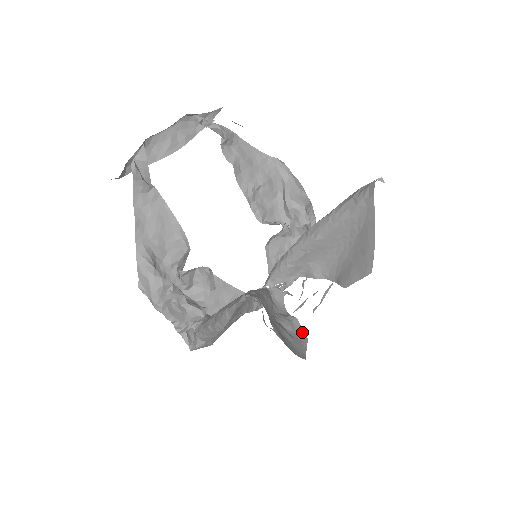
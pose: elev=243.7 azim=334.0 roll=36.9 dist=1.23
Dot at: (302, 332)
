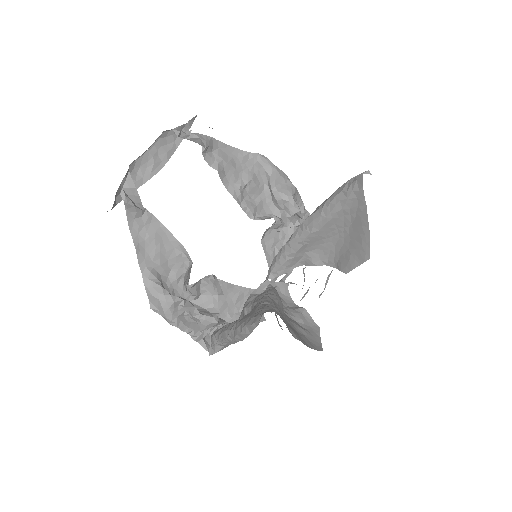
Dot at: (313, 322)
